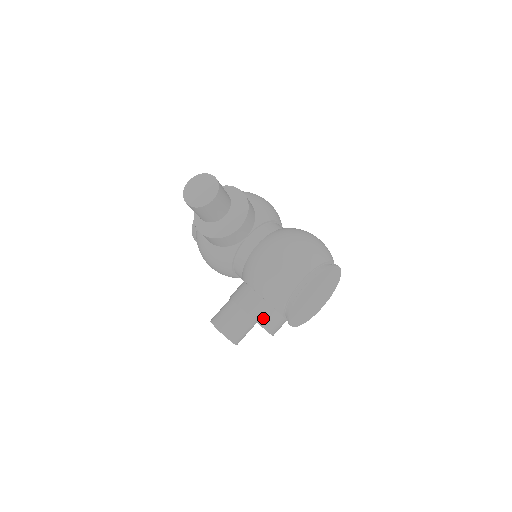
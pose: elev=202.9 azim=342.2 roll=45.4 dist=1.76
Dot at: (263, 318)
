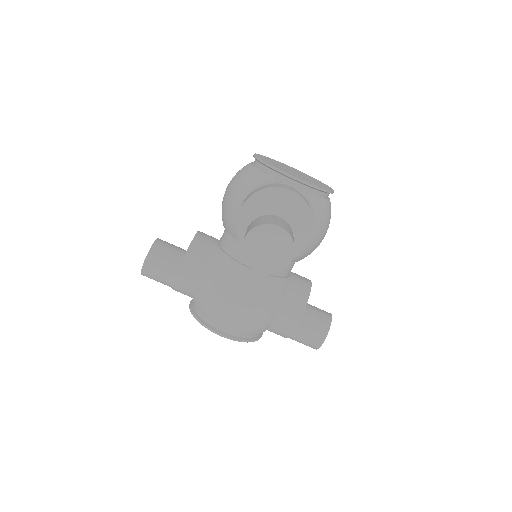
Dot at: (260, 189)
